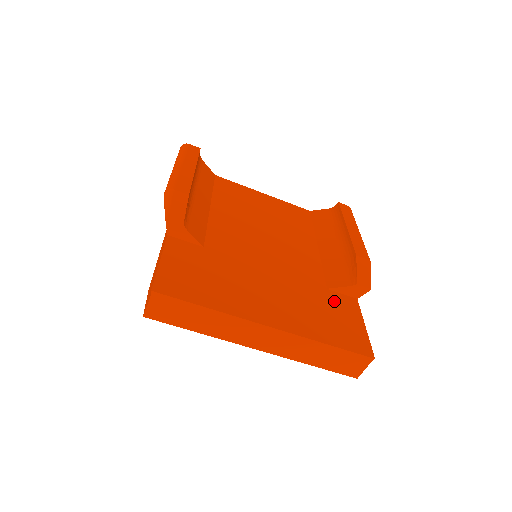
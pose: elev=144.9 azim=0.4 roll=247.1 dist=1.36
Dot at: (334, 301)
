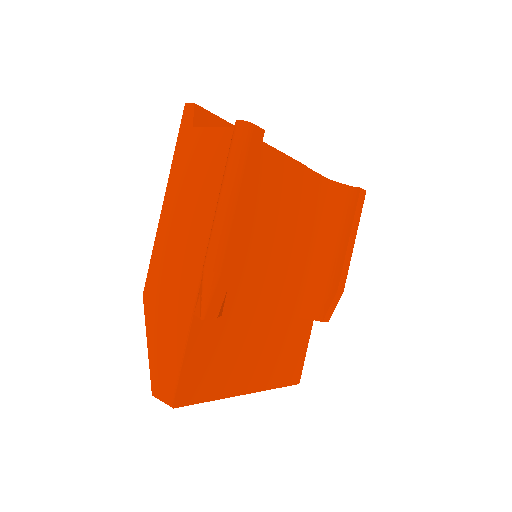
Dot at: (298, 332)
